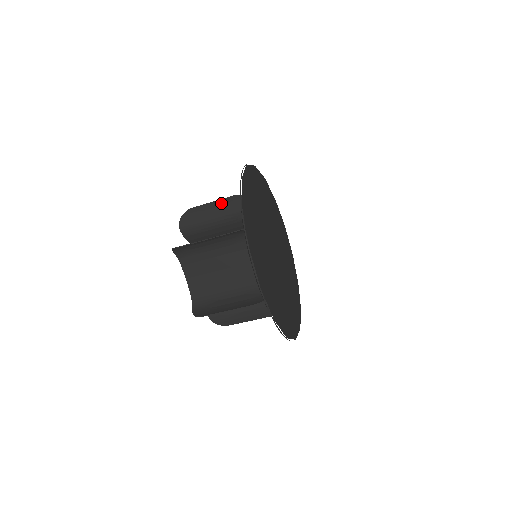
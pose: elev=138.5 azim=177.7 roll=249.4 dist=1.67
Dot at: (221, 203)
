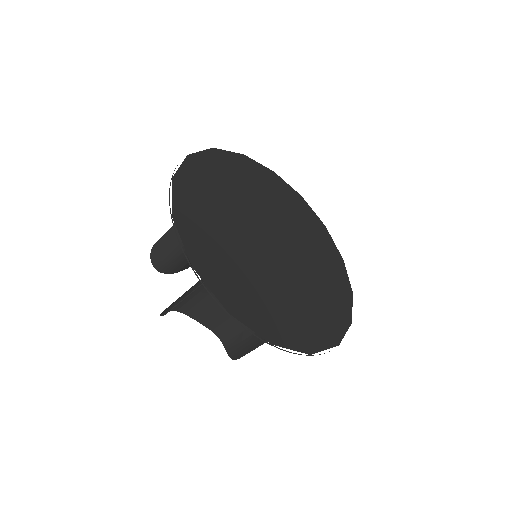
Dot at: occluded
